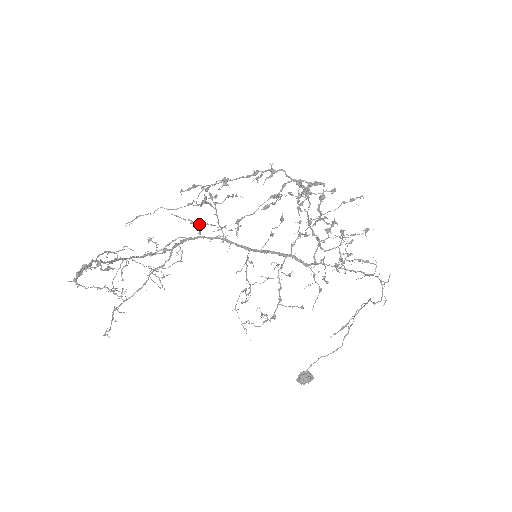
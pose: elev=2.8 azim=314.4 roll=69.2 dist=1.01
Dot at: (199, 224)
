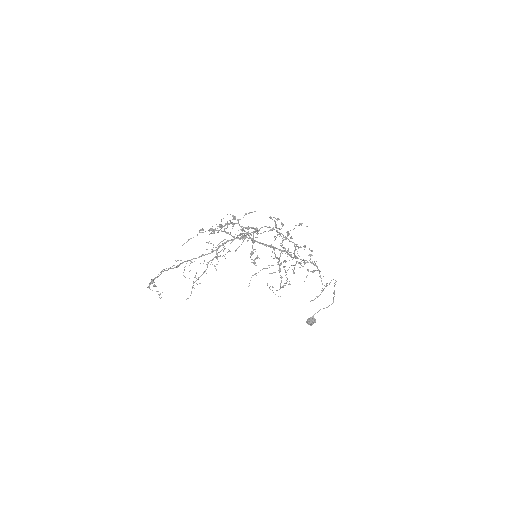
Dot at: (230, 234)
